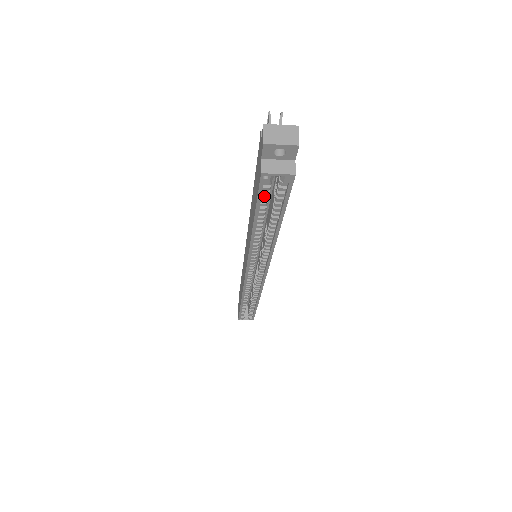
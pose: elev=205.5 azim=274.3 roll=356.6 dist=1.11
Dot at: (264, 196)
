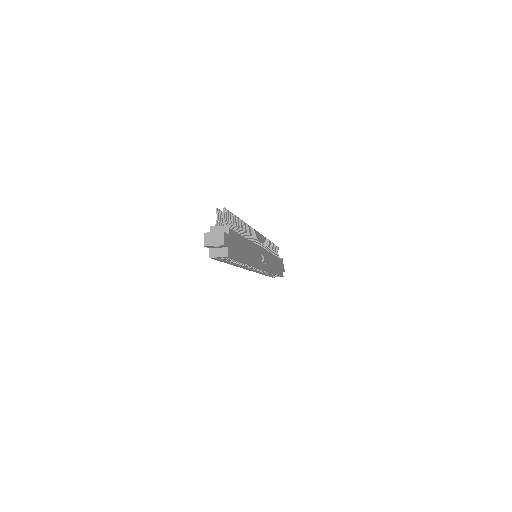
Dot at: occluded
